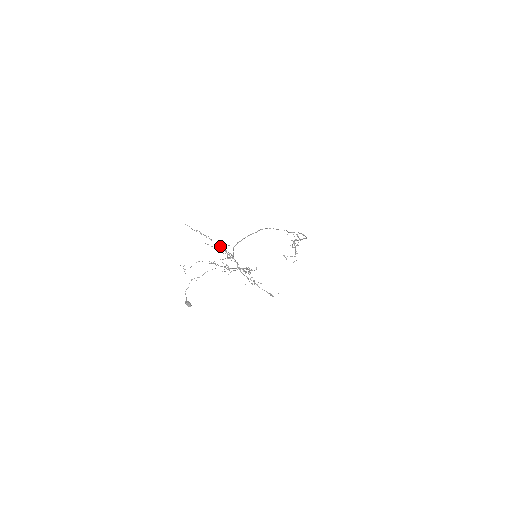
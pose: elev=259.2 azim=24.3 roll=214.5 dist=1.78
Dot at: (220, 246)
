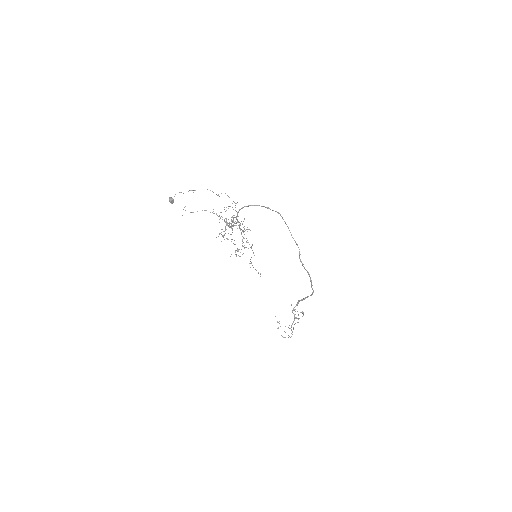
Dot at: (229, 226)
